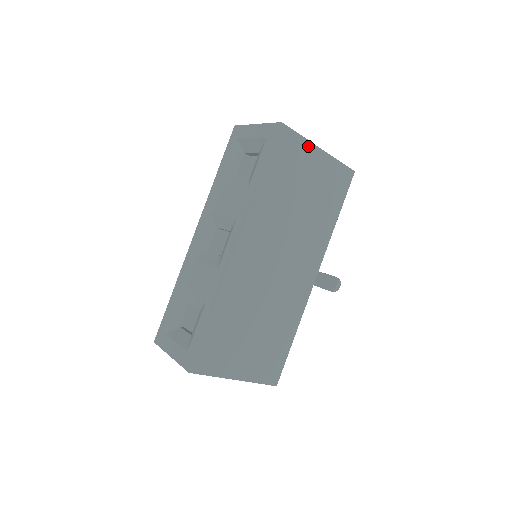
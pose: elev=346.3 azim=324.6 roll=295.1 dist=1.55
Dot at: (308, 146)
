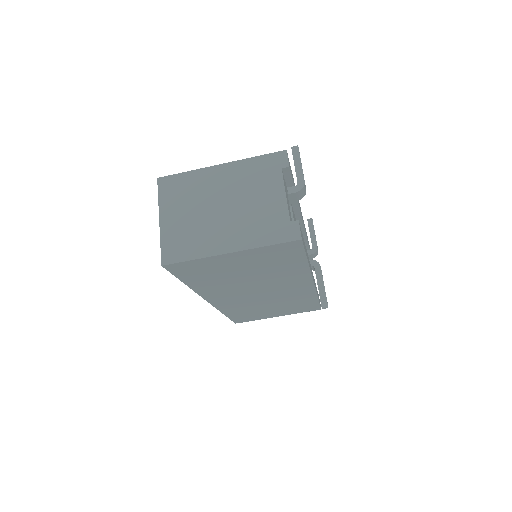
Dot at: (211, 259)
